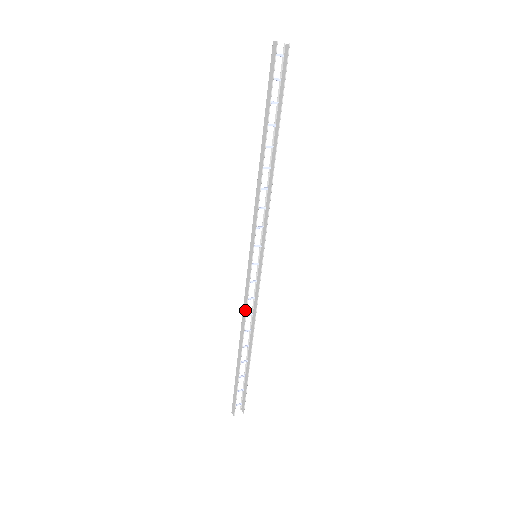
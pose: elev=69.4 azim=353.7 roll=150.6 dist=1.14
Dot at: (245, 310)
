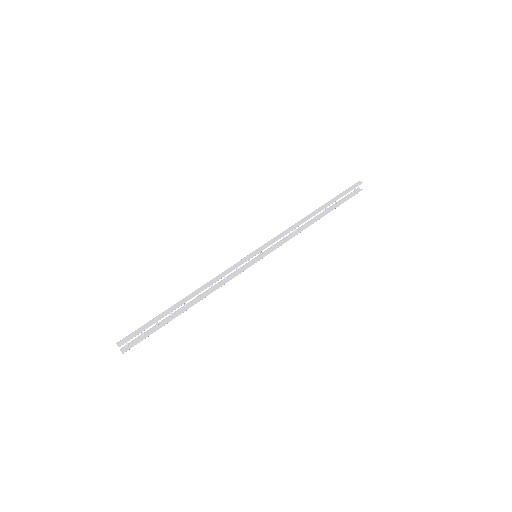
Dot at: (219, 278)
